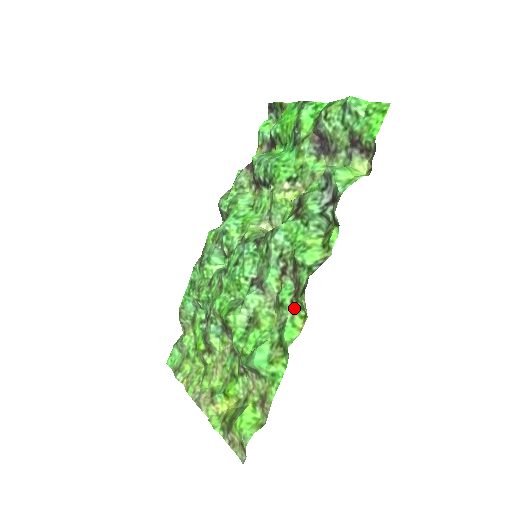
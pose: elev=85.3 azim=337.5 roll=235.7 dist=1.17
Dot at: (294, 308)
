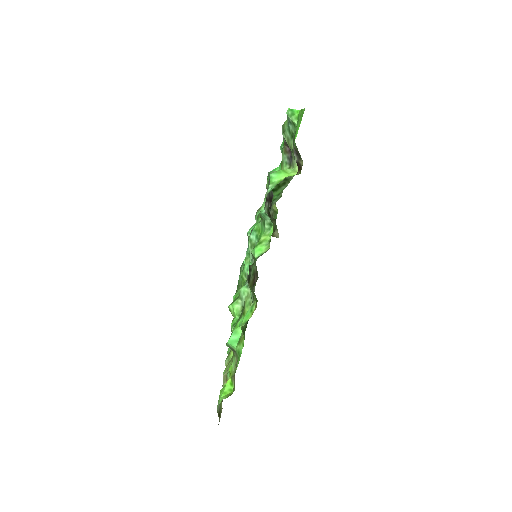
Dot at: (253, 296)
